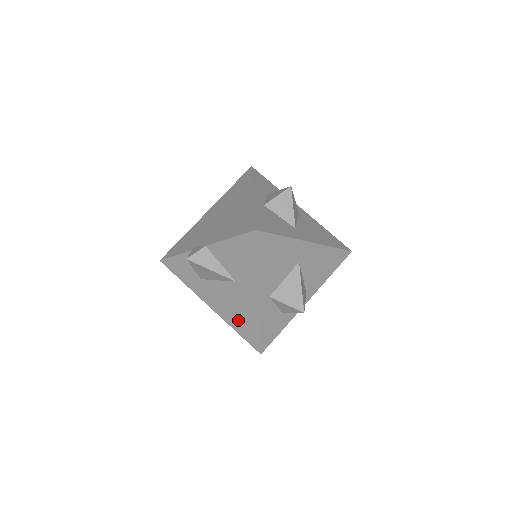
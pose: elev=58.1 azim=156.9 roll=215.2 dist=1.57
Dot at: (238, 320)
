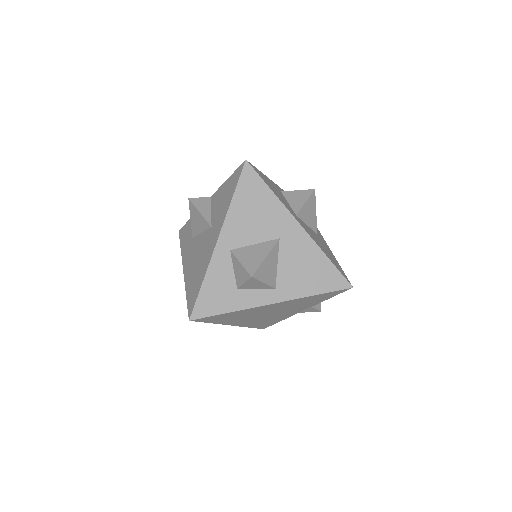
Dot at: (194, 277)
